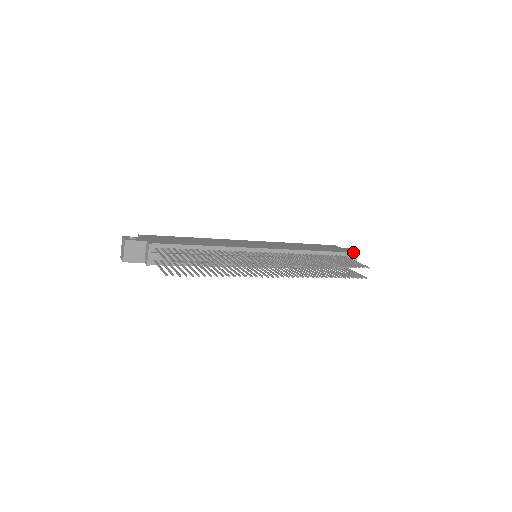
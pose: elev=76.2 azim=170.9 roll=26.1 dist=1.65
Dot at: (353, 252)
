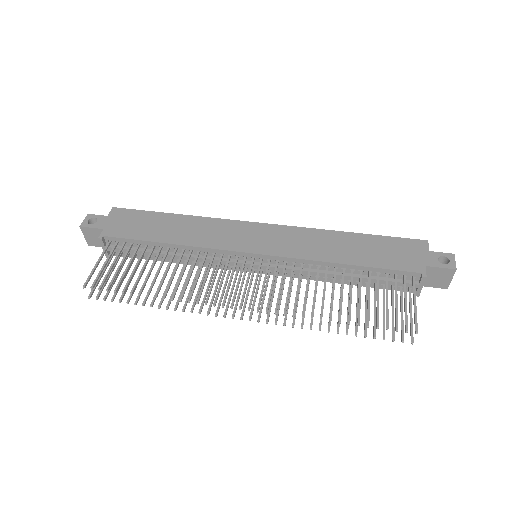
Dot at: (443, 269)
